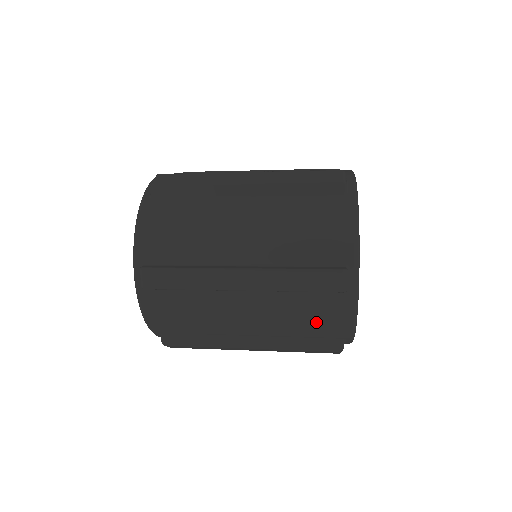
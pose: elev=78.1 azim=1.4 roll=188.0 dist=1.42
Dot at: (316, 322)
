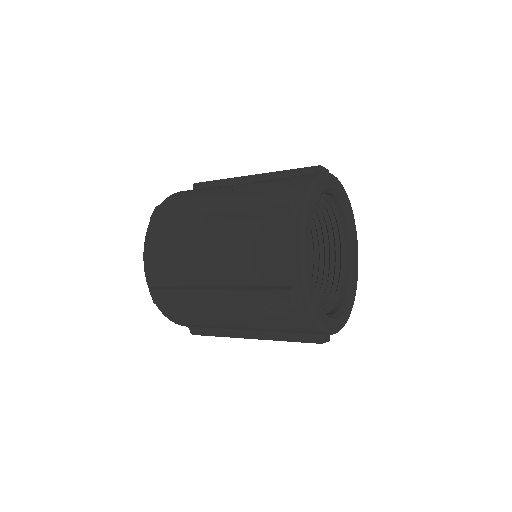
Dot at: (288, 325)
